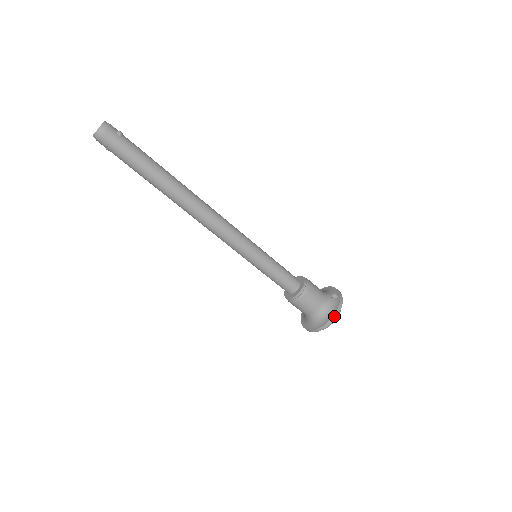
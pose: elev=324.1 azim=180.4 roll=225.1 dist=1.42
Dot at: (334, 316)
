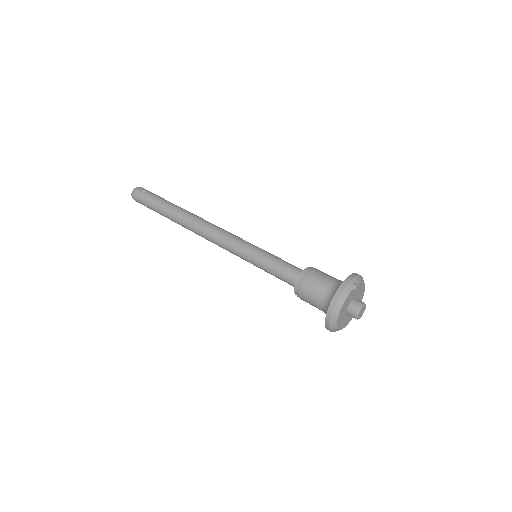
Dot at: (331, 304)
